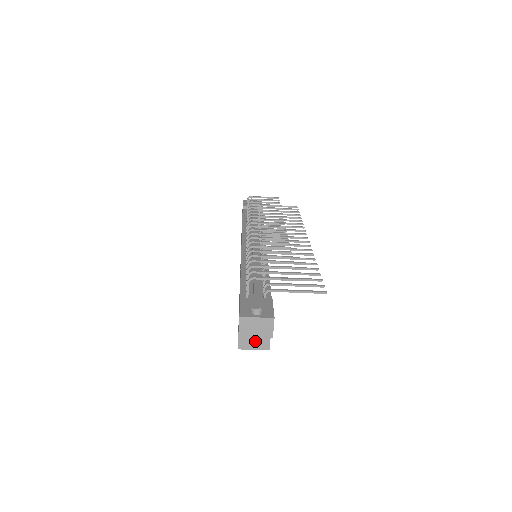
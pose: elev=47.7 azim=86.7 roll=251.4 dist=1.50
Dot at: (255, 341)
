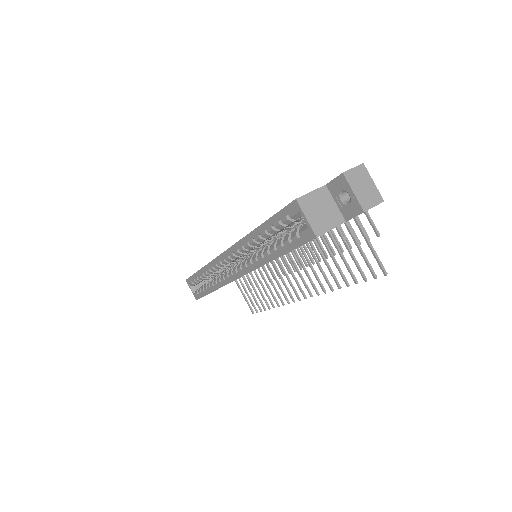
Dot at: (317, 214)
